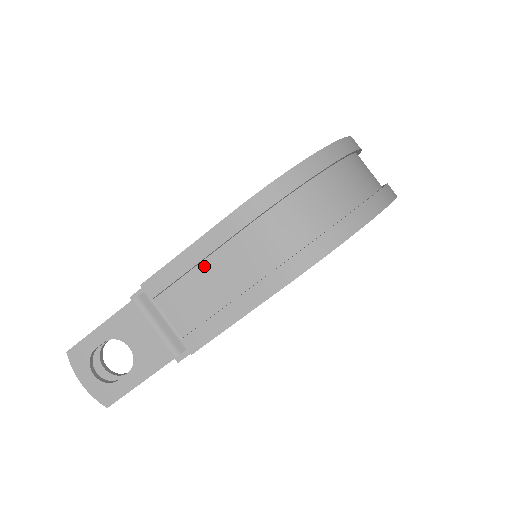
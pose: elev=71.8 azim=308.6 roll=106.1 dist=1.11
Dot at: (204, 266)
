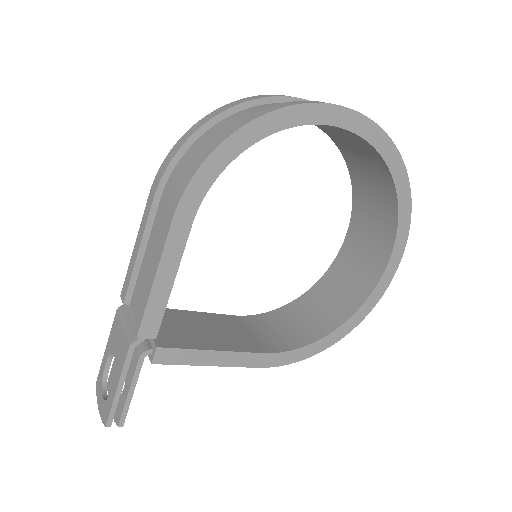
Dot at: (146, 253)
